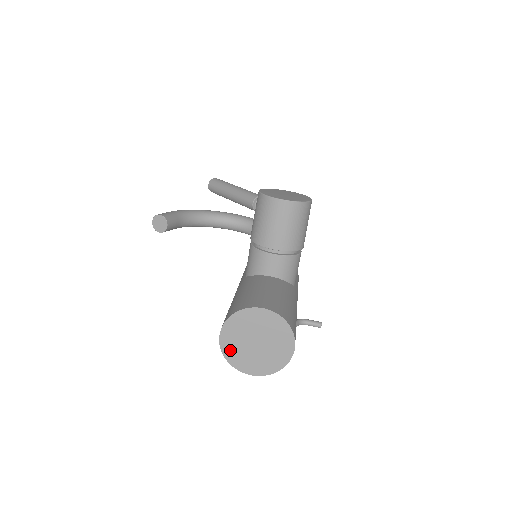
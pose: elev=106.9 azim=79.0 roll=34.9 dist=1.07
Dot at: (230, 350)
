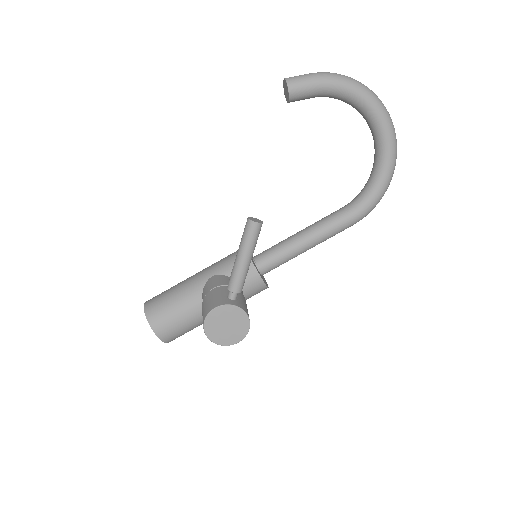
Dot at: occluded
